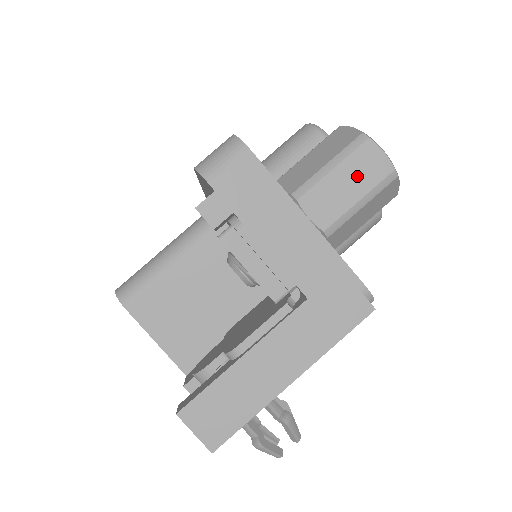
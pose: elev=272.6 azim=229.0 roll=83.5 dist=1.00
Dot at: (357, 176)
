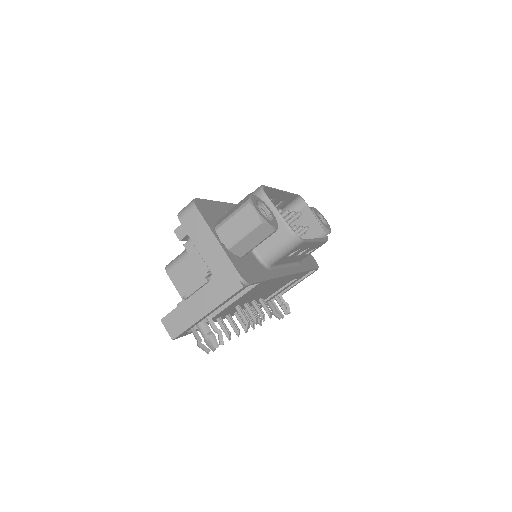
Dot at: (242, 221)
